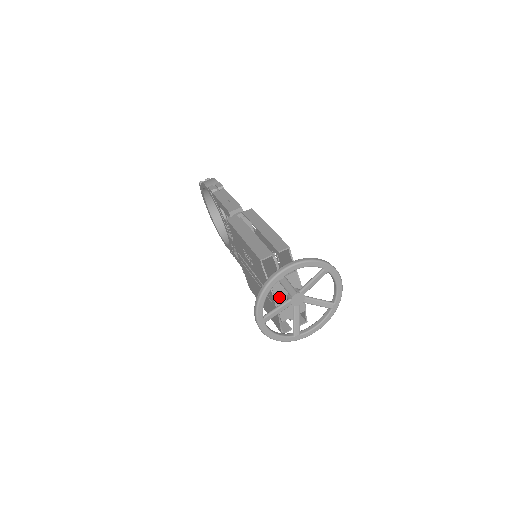
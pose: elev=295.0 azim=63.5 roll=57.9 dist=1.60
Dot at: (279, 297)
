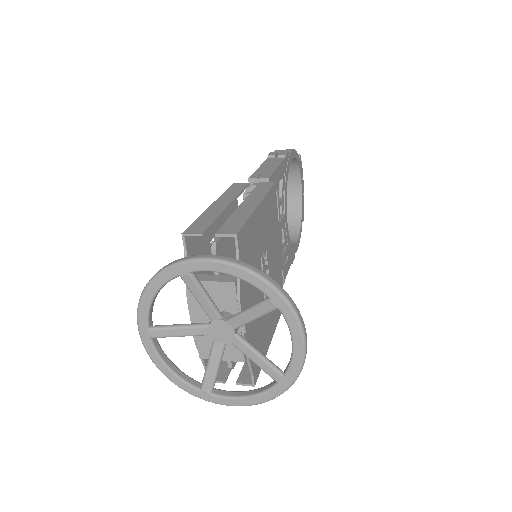
Dot at: (199, 313)
